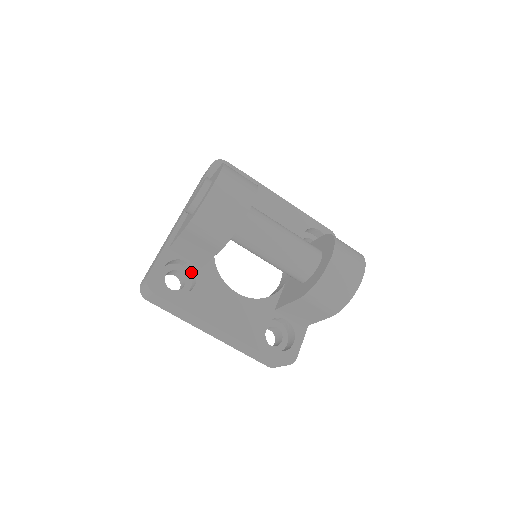
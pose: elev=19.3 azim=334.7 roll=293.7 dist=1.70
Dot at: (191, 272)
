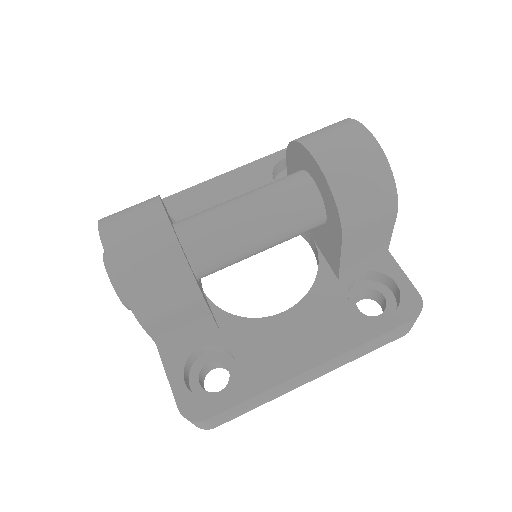
Dot at: (218, 350)
